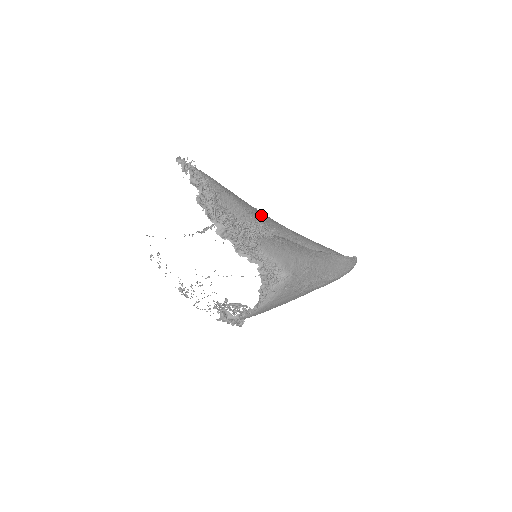
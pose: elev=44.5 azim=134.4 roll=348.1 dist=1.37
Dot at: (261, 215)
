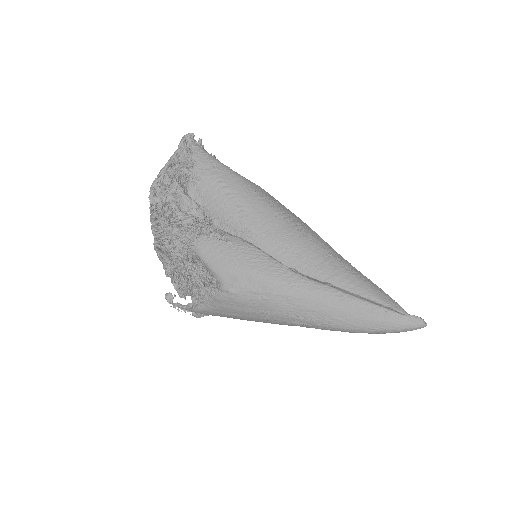
Dot at: (256, 212)
